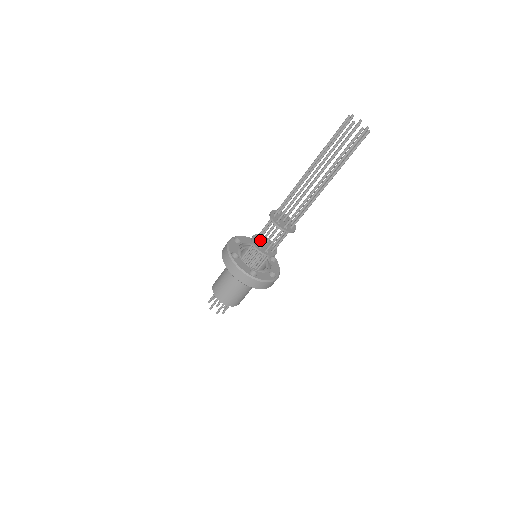
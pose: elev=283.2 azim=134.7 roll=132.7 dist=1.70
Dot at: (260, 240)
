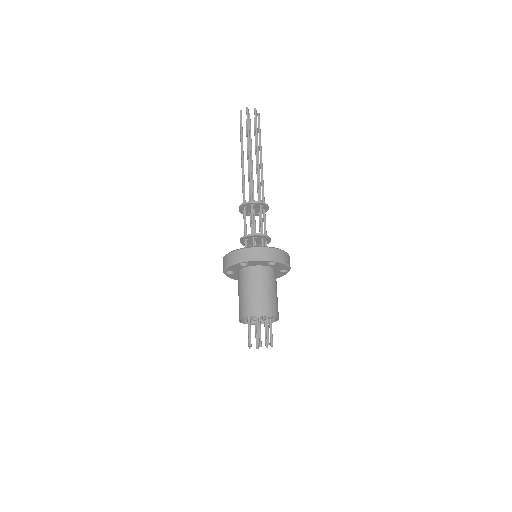
Dot at: (248, 240)
